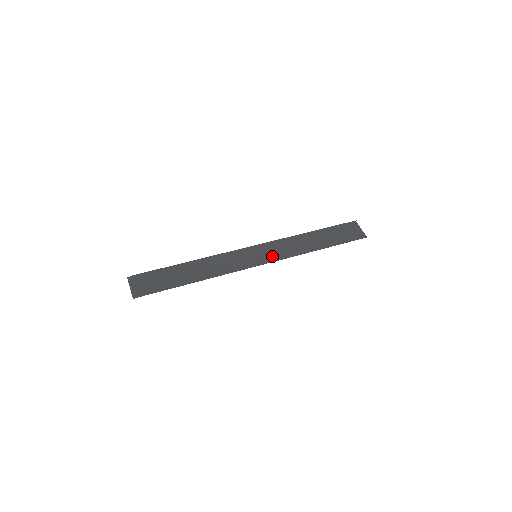
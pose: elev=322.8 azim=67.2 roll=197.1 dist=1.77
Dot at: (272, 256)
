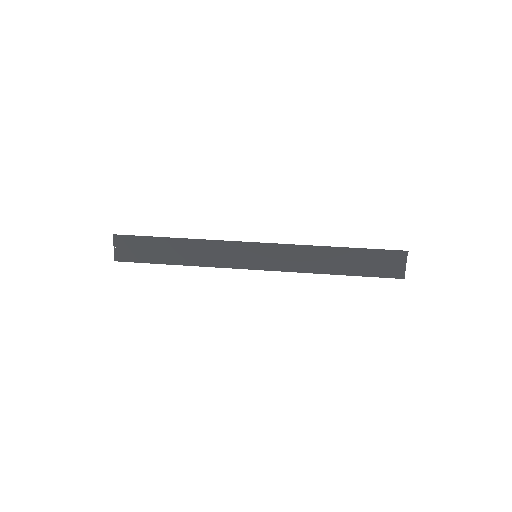
Dot at: (274, 263)
